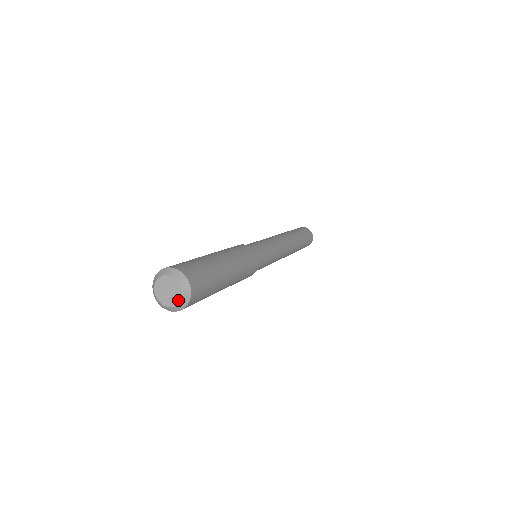
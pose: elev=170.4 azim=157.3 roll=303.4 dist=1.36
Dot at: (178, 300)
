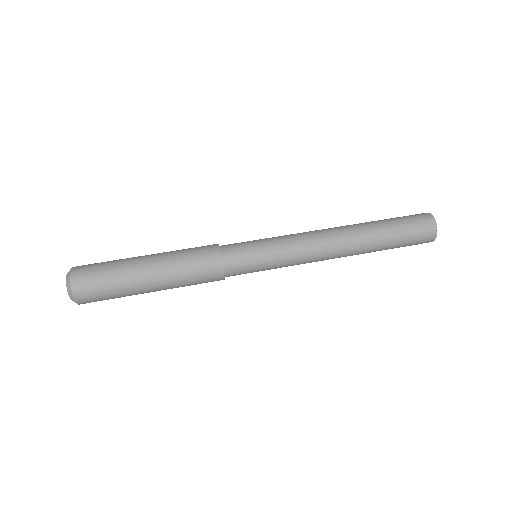
Dot at: occluded
